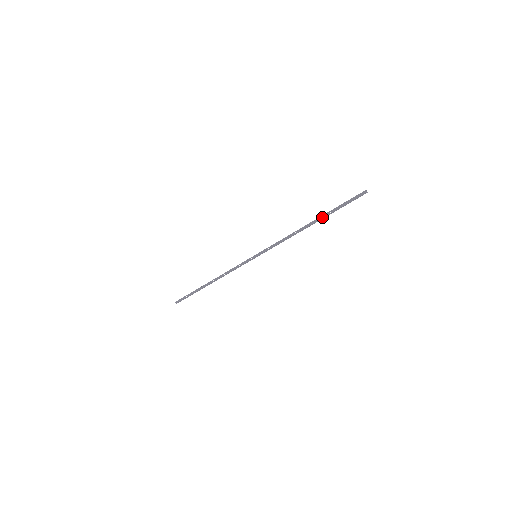
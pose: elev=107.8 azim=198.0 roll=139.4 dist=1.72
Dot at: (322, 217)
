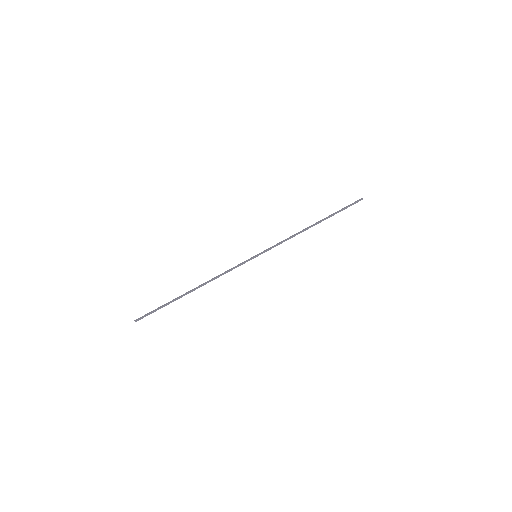
Dot at: (326, 218)
